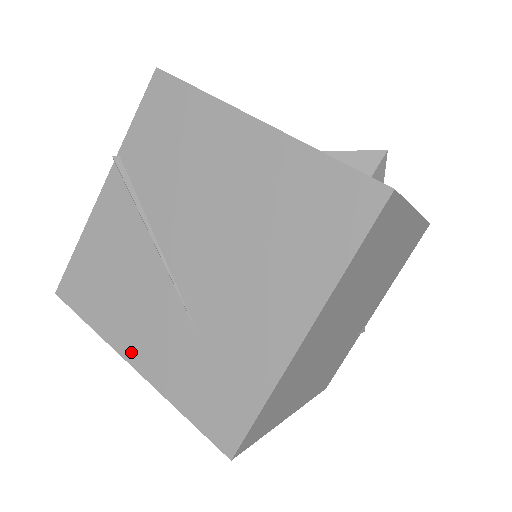
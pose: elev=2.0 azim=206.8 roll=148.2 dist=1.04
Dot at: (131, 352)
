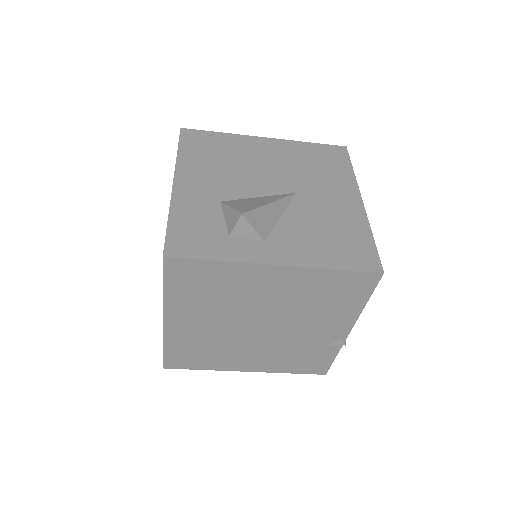
Dot at: occluded
